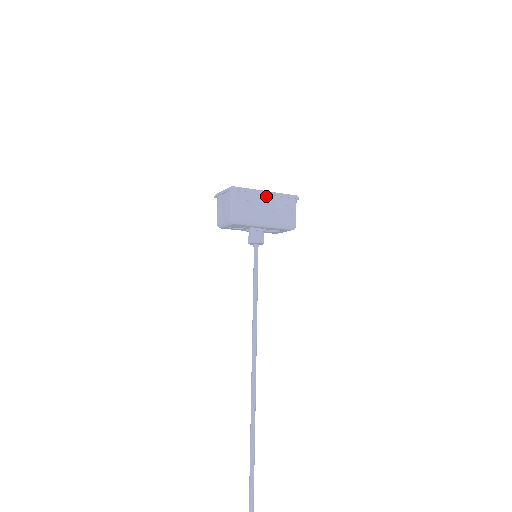
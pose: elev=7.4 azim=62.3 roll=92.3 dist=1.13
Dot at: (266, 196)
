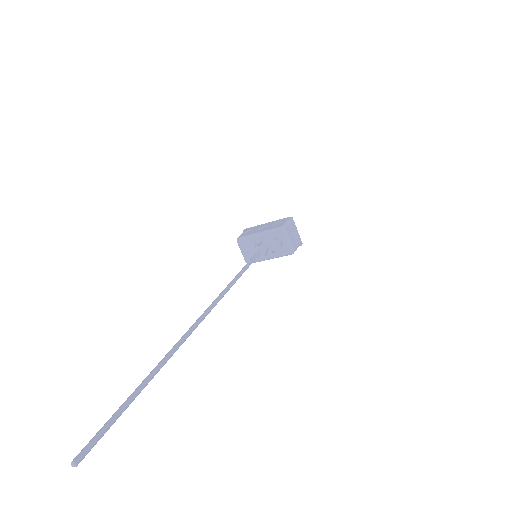
Dot at: (266, 225)
